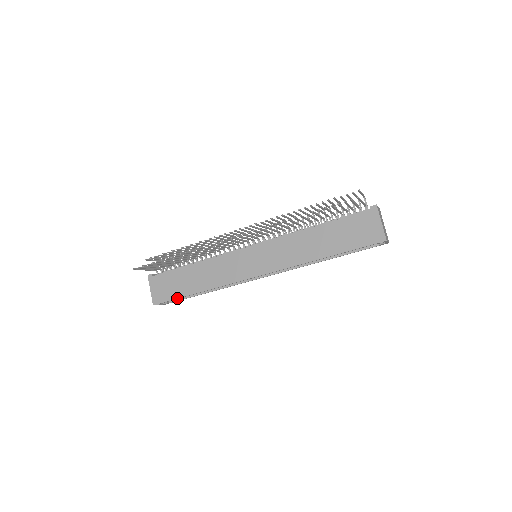
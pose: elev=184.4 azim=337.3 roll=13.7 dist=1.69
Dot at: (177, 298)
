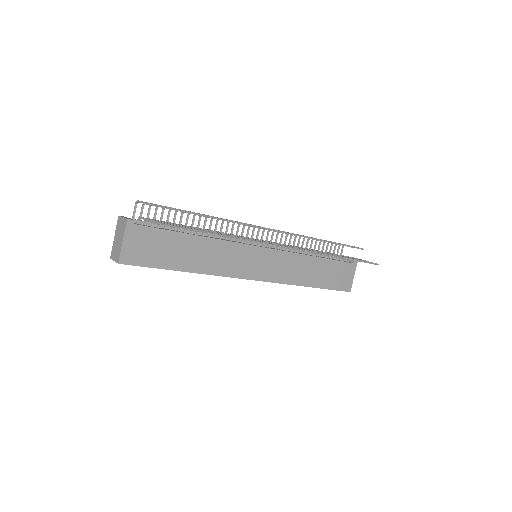
Dot at: (158, 268)
